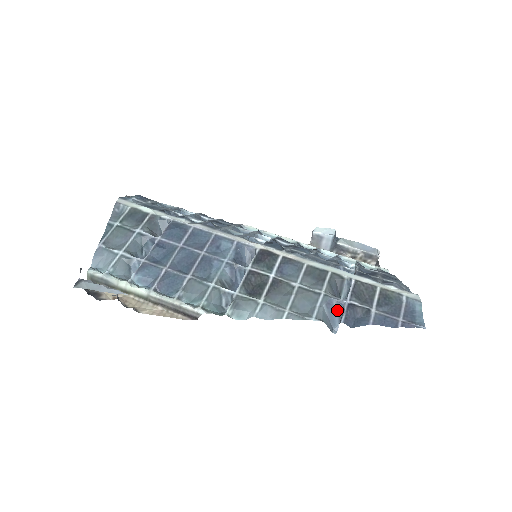
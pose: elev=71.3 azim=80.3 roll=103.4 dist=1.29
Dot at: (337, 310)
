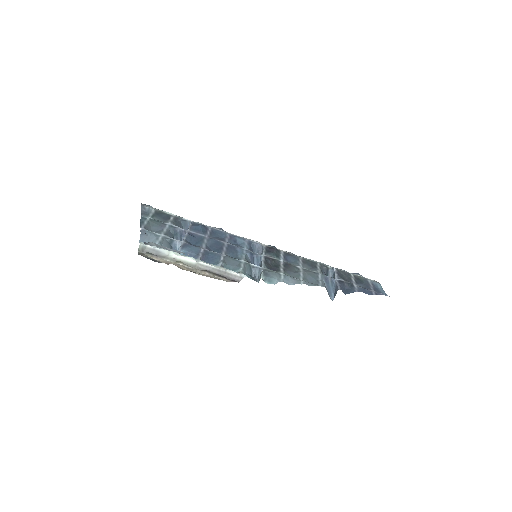
Dot at: (331, 285)
